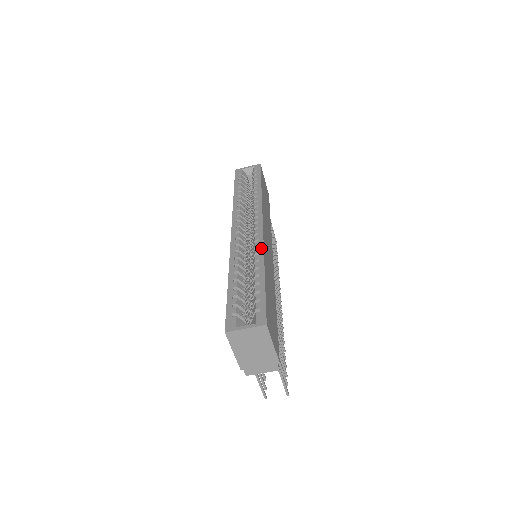
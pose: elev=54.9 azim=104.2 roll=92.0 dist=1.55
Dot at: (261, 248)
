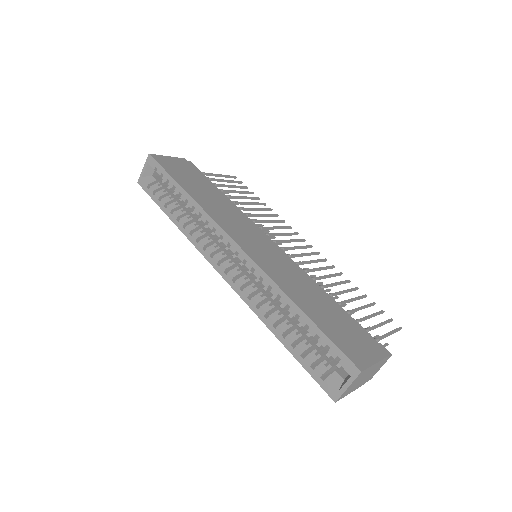
Dot at: (266, 278)
